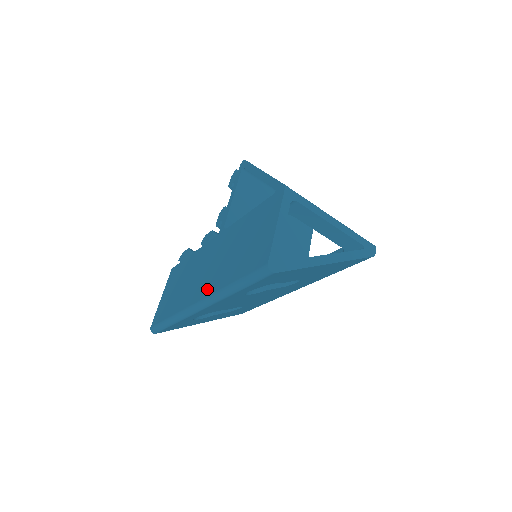
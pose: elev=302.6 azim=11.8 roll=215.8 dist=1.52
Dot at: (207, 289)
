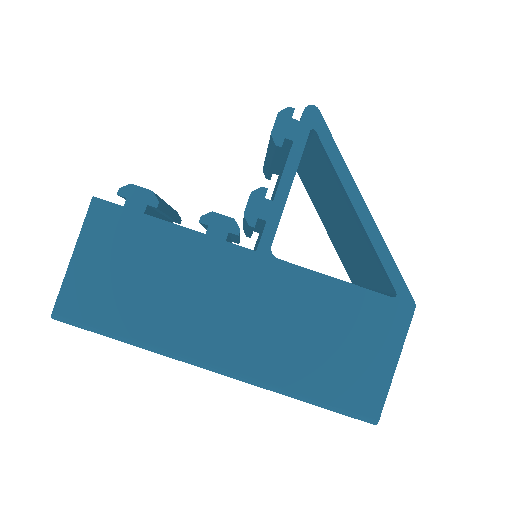
Dot at: (243, 361)
